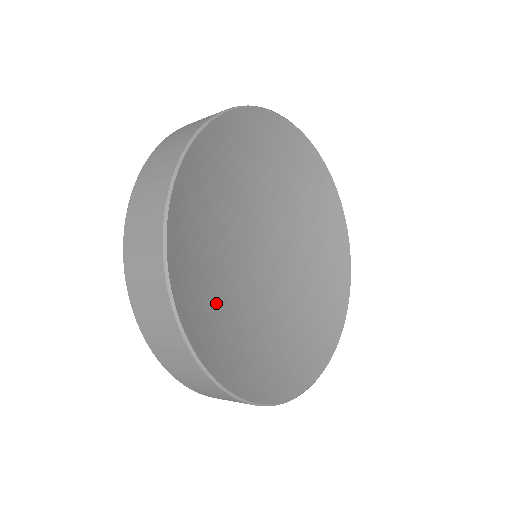
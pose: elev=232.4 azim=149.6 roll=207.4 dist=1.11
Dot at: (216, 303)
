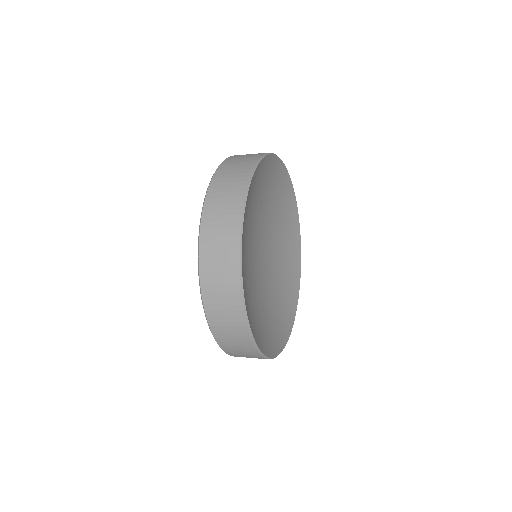
Dot at: (251, 212)
